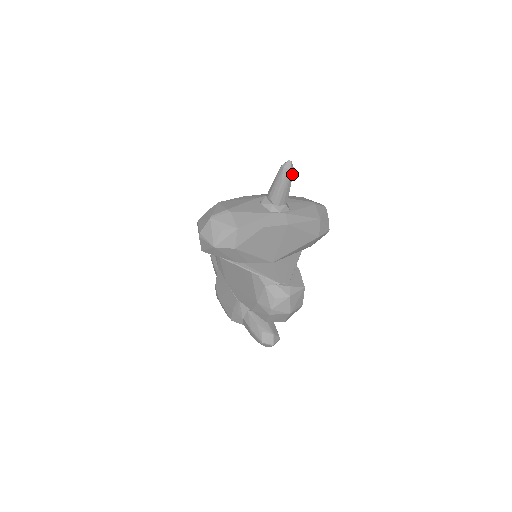
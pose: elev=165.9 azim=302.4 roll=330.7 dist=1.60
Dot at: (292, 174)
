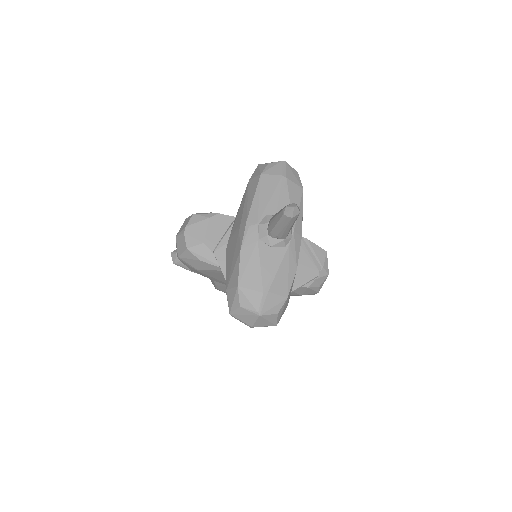
Dot at: occluded
